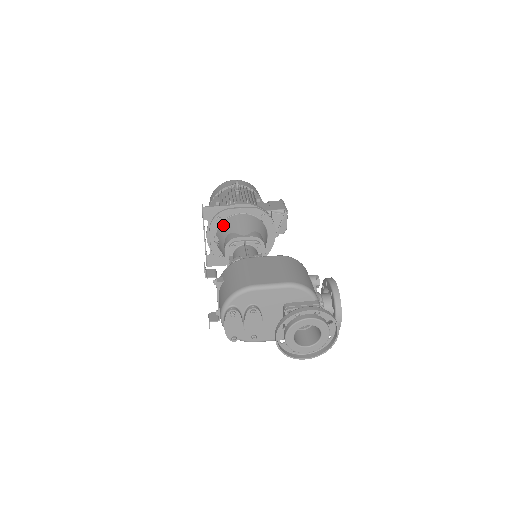
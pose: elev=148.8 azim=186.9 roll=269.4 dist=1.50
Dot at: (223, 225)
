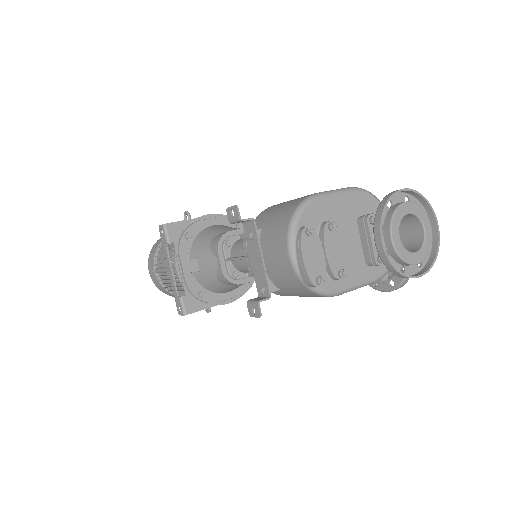
Dot at: (197, 240)
